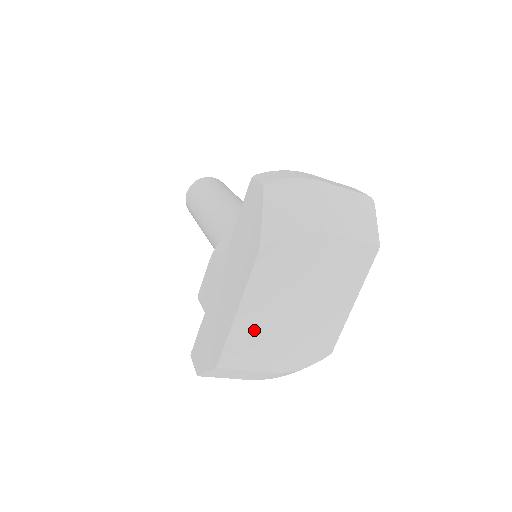
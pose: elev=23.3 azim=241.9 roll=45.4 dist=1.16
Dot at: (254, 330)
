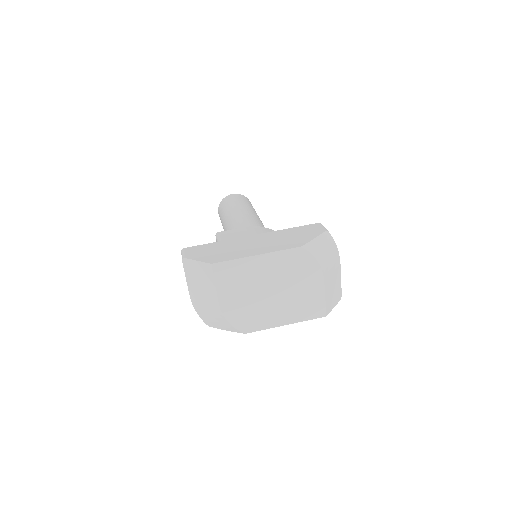
Dot at: (247, 273)
